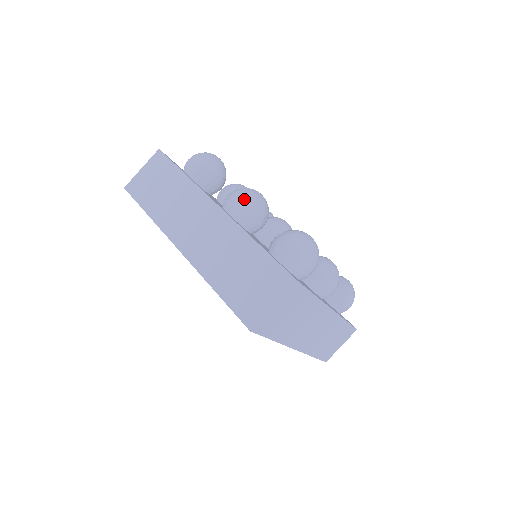
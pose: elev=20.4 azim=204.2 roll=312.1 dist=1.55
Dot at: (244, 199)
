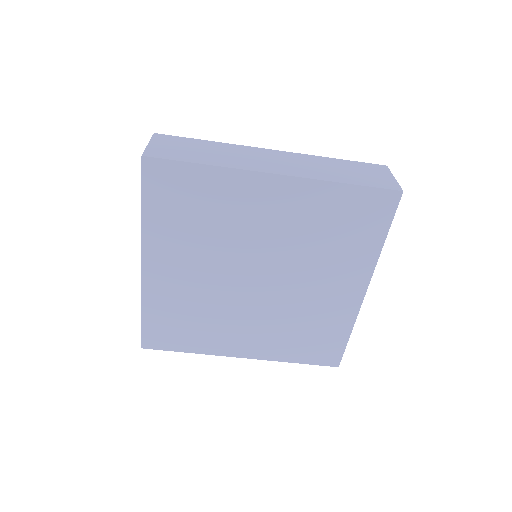
Dot at: occluded
